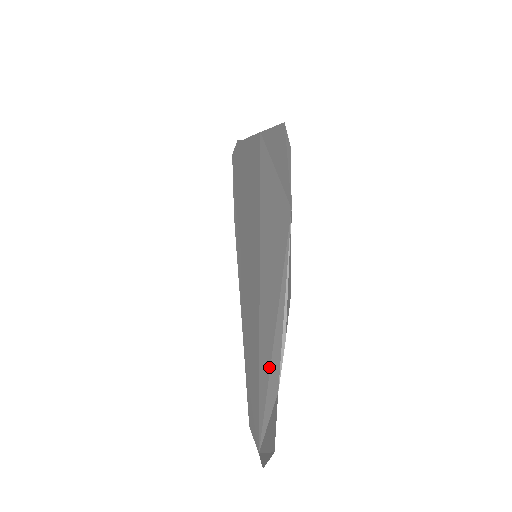
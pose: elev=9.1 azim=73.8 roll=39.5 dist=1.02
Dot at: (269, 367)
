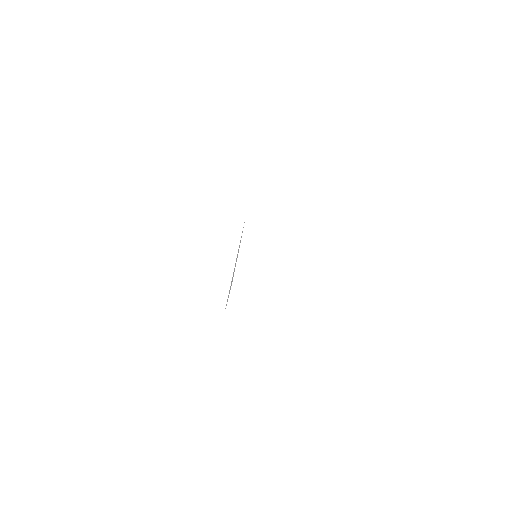
Dot at: occluded
